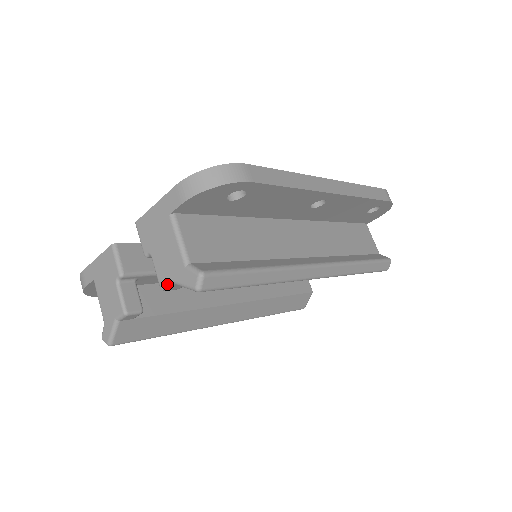
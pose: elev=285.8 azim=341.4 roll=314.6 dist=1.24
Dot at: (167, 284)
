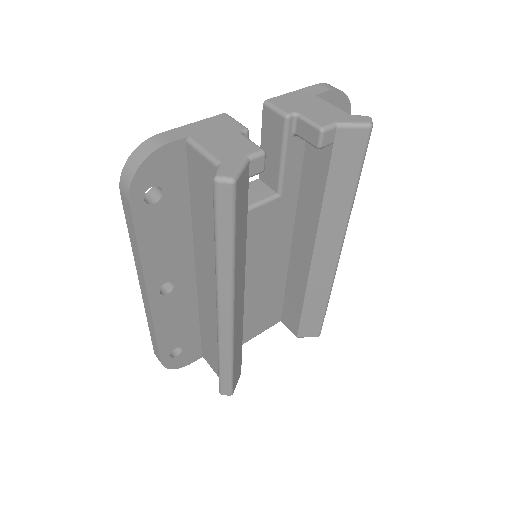
Dot at: (331, 125)
